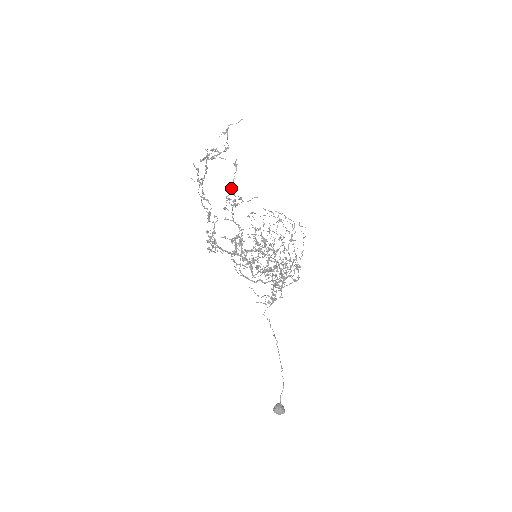
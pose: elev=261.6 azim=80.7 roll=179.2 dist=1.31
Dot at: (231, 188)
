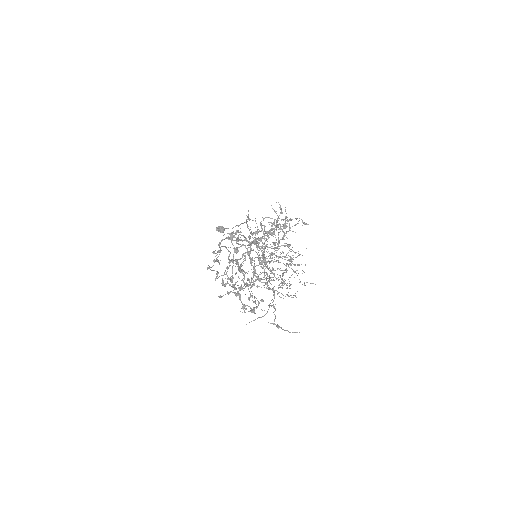
Dot at: (270, 253)
